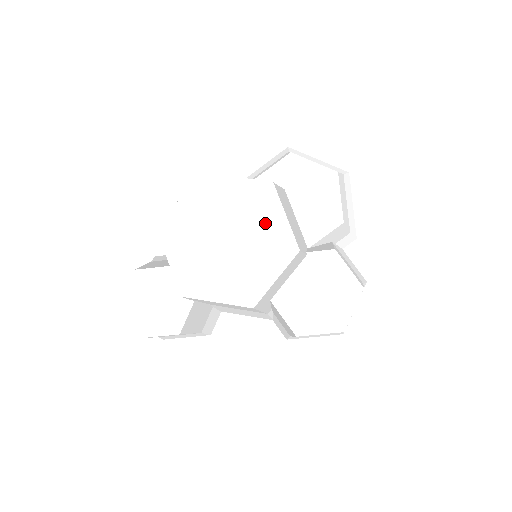
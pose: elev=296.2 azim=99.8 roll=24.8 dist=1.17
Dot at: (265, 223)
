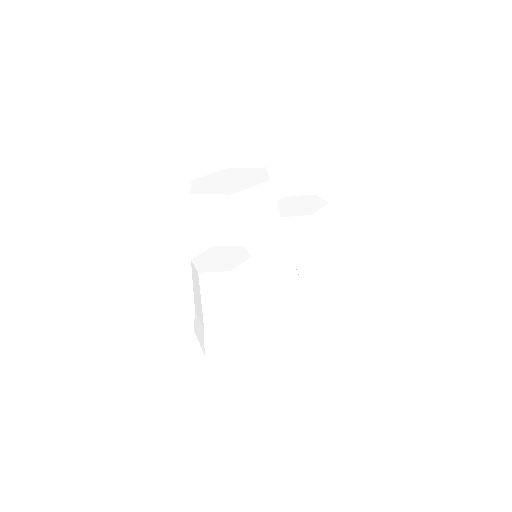
Dot at: (240, 172)
